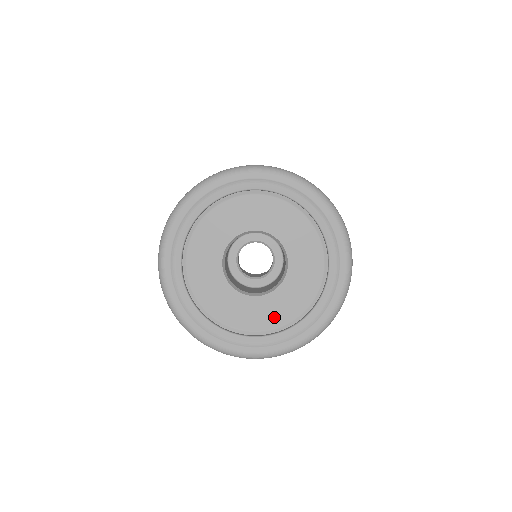
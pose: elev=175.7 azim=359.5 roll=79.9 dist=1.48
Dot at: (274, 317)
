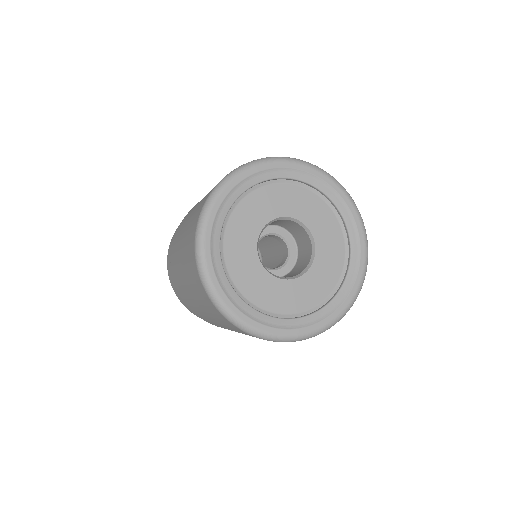
Dot at: (334, 264)
